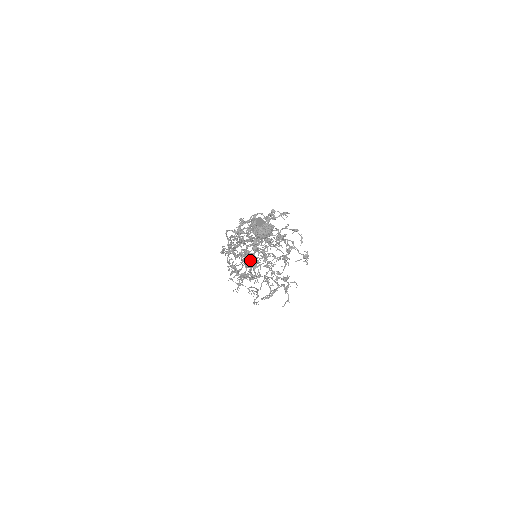
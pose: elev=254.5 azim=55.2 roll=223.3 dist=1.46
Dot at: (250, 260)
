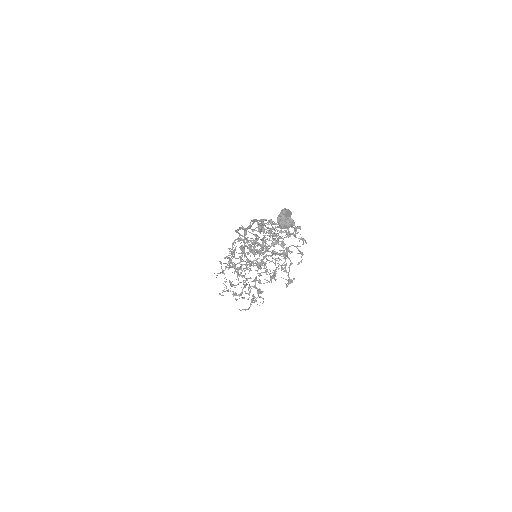
Dot at: occluded
